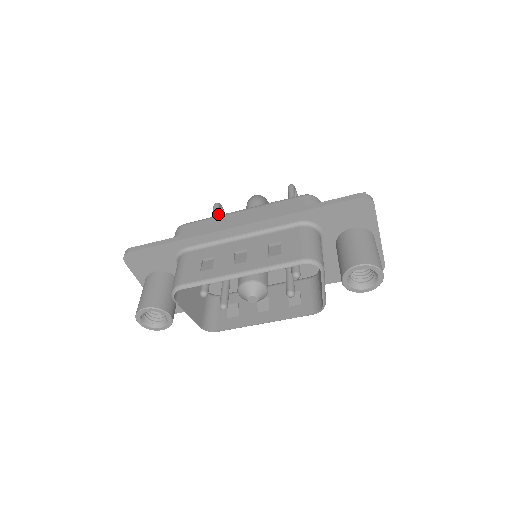
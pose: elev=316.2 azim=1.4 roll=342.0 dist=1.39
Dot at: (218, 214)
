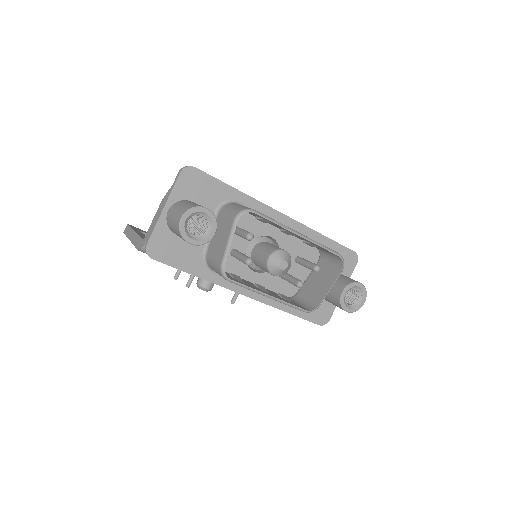
Dot at: occluded
